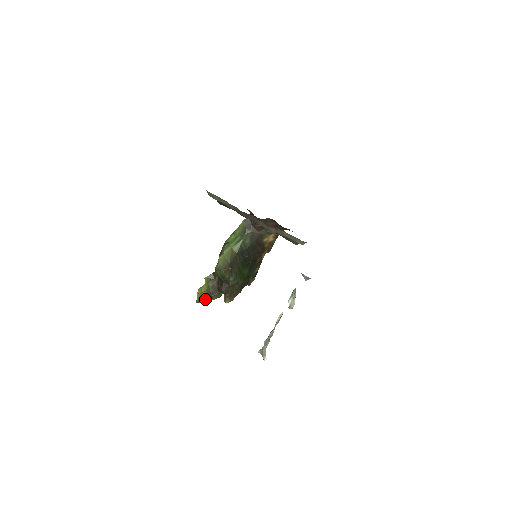
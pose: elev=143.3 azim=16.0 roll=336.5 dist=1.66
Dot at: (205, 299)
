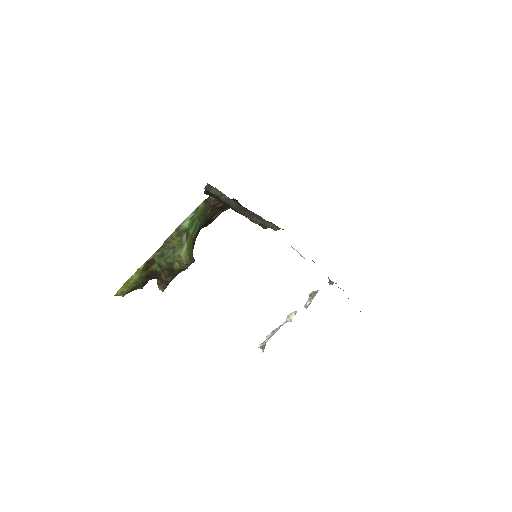
Dot at: (131, 291)
